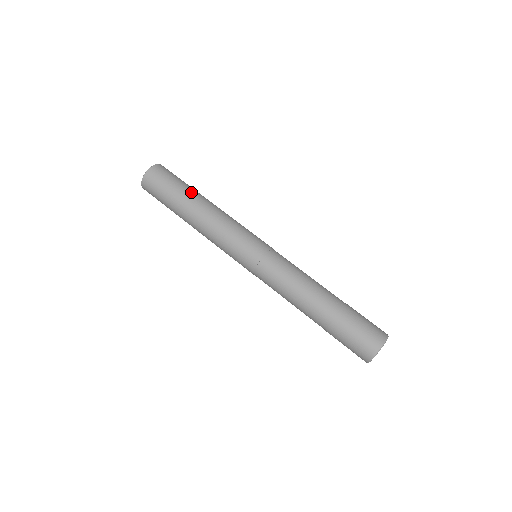
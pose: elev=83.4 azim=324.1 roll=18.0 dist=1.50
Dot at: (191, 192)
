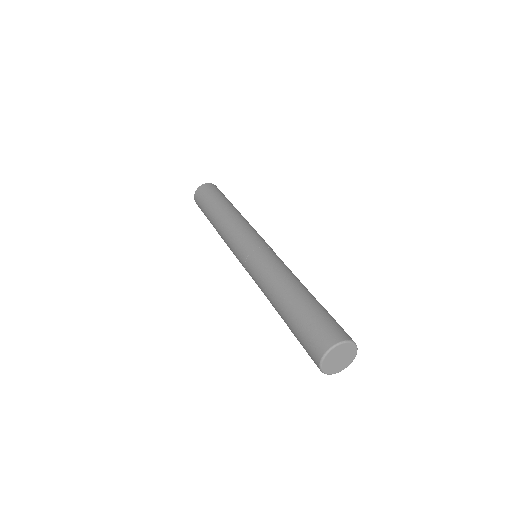
Dot at: (214, 205)
